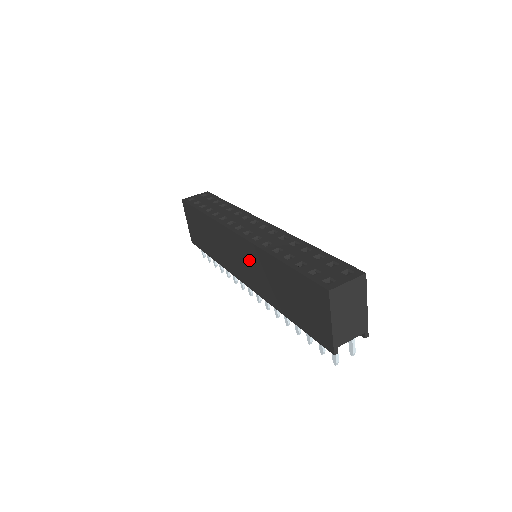
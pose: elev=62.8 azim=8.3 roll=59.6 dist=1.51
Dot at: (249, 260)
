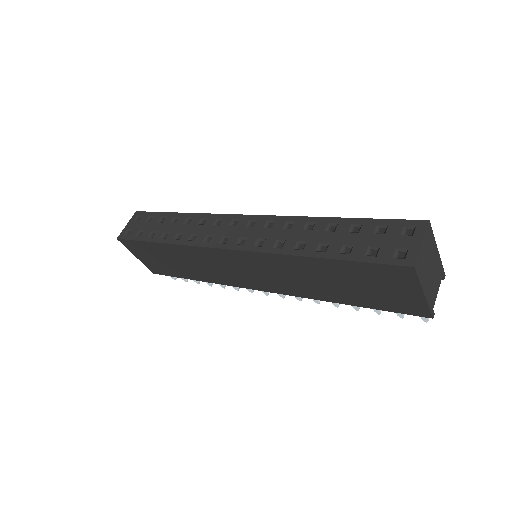
Dot at: (261, 269)
